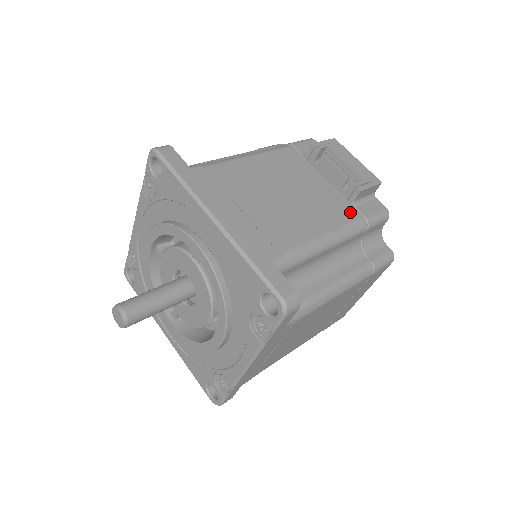
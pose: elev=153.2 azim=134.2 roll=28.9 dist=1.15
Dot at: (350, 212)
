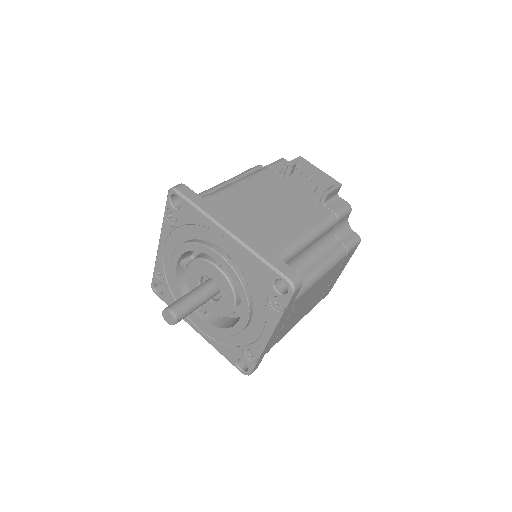
Dot at: (323, 211)
